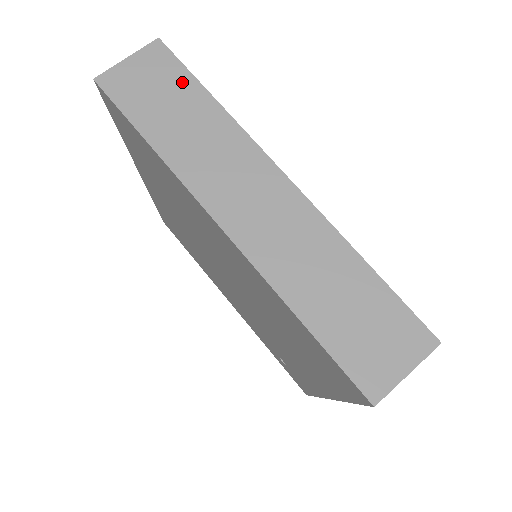
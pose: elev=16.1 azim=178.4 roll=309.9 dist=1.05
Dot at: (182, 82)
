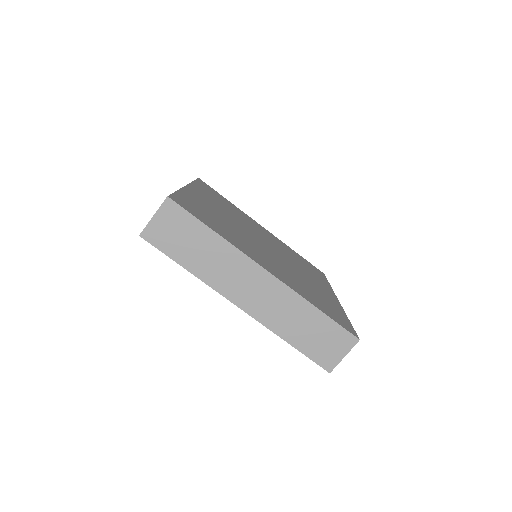
Dot at: occluded
